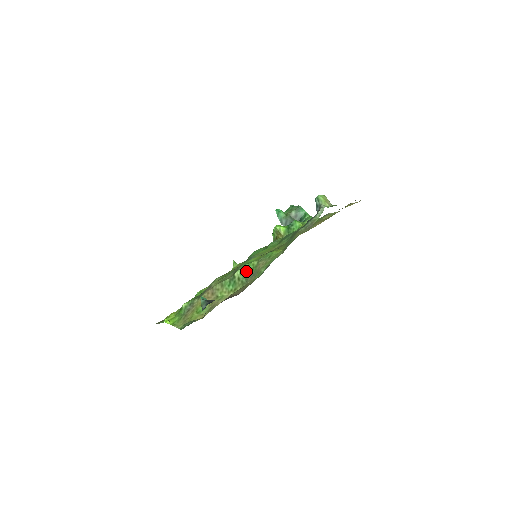
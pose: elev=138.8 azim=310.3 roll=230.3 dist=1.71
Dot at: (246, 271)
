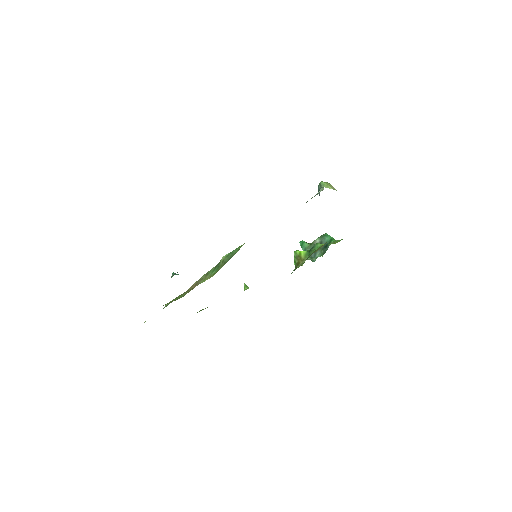
Dot at: (232, 254)
